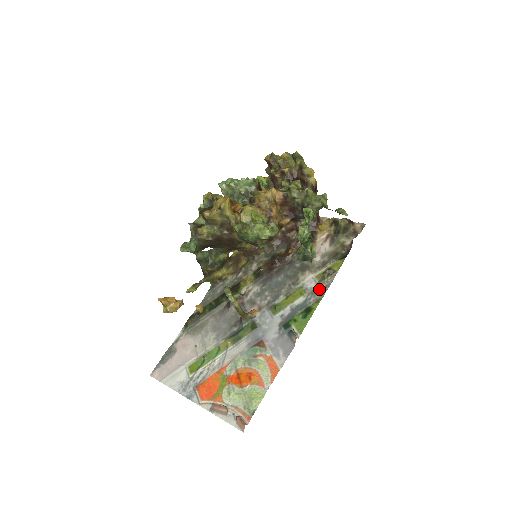
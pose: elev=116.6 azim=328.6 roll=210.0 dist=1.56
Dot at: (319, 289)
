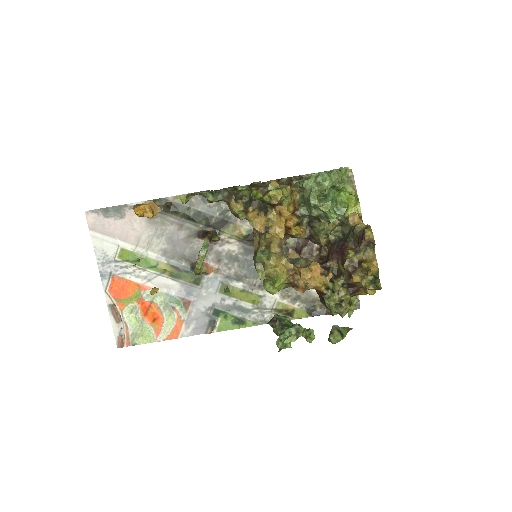
Dot at: (267, 315)
